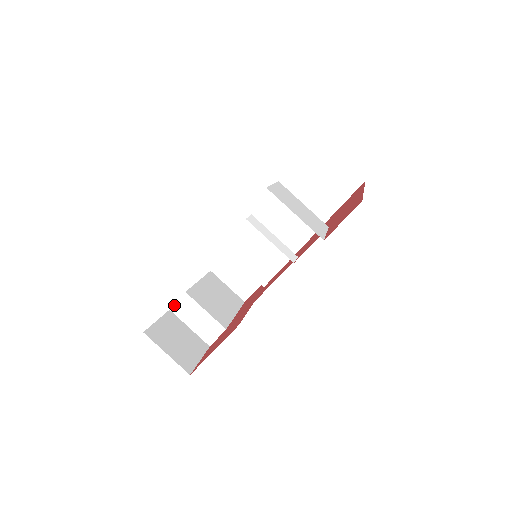
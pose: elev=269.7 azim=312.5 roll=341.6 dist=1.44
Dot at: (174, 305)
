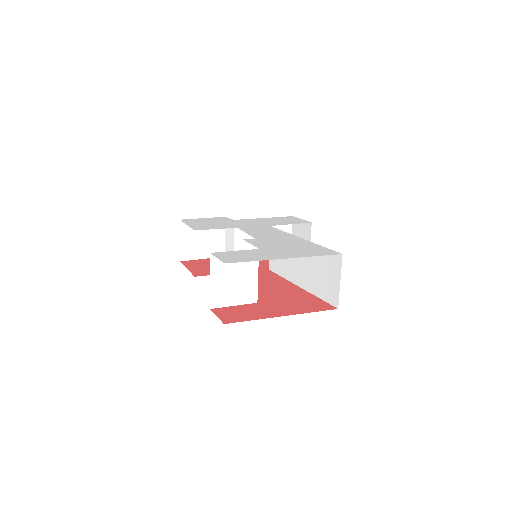
Dot at: occluded
